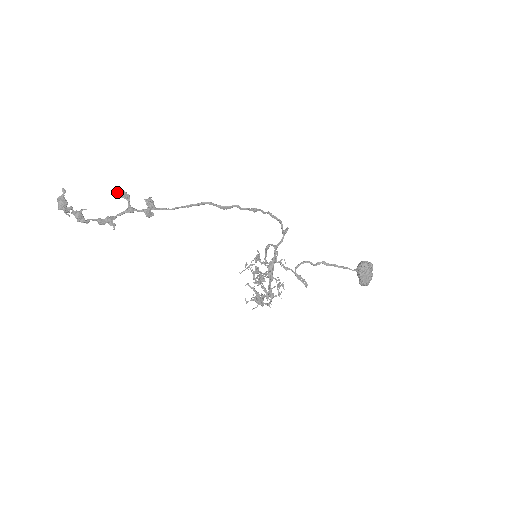
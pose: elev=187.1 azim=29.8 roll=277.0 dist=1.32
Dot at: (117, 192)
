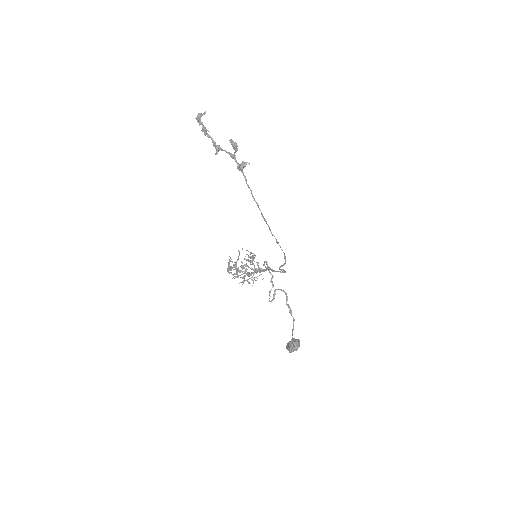
Dot at: (231, 142)
